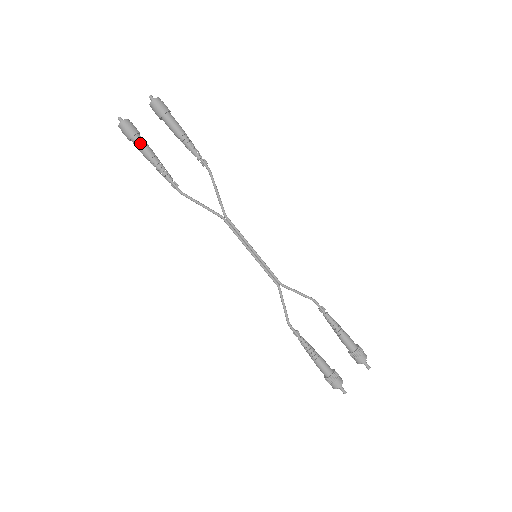
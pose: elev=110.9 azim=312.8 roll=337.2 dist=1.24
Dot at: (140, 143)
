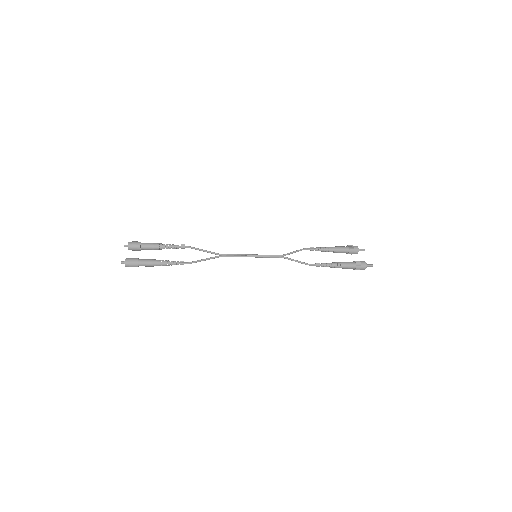
Dot at: (145, 260)
